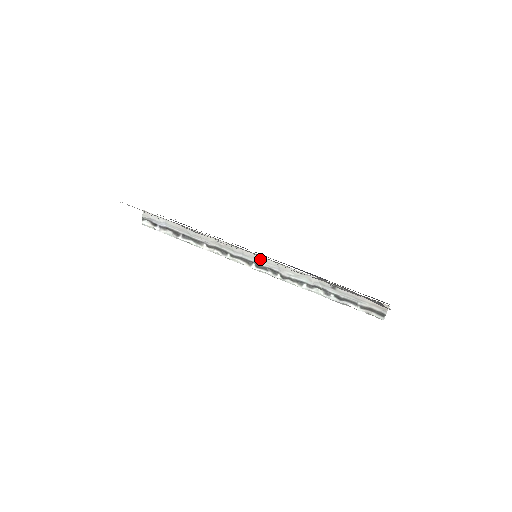
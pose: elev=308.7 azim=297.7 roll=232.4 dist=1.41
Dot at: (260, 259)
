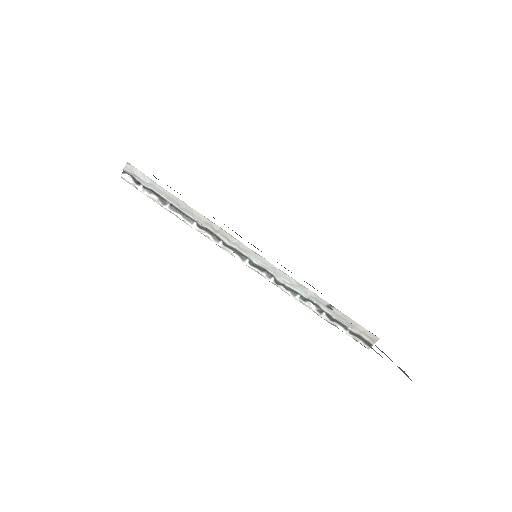
Dot at: (257, 257)
